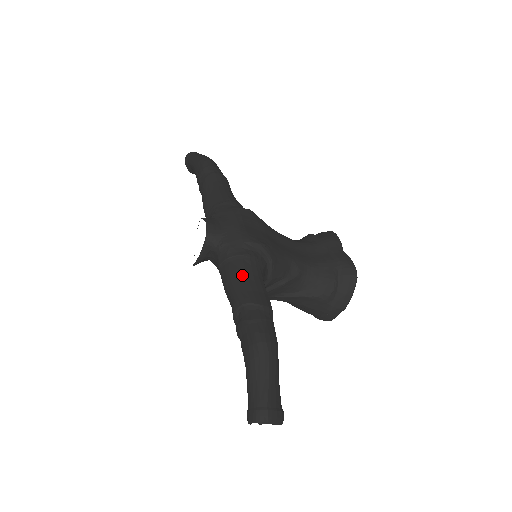
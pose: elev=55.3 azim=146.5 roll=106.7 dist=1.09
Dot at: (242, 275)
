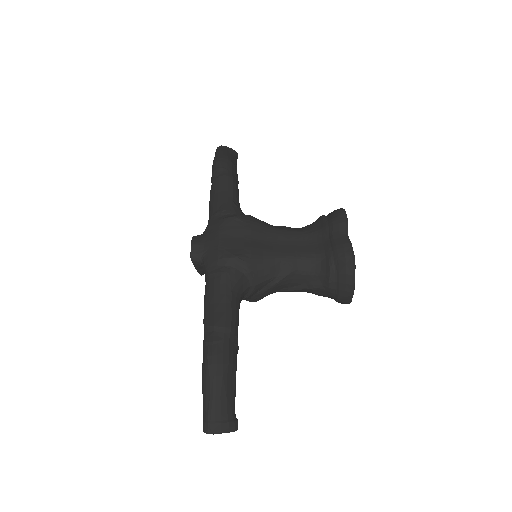
Dot at: (211, 295)
